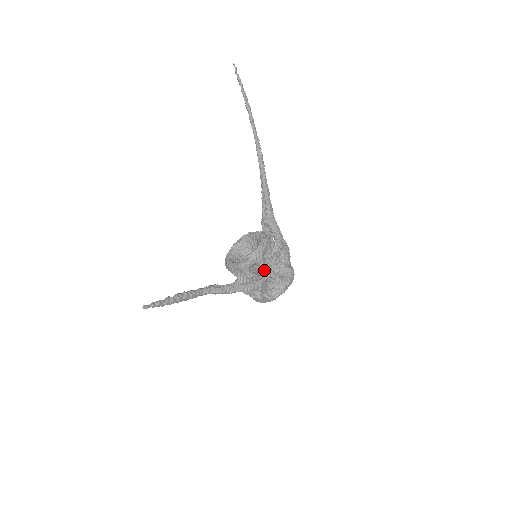
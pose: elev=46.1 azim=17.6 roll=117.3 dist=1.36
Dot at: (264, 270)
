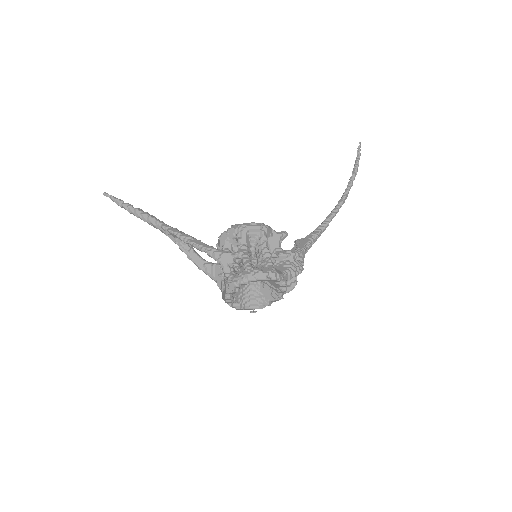
Dot at: (239, 248)
